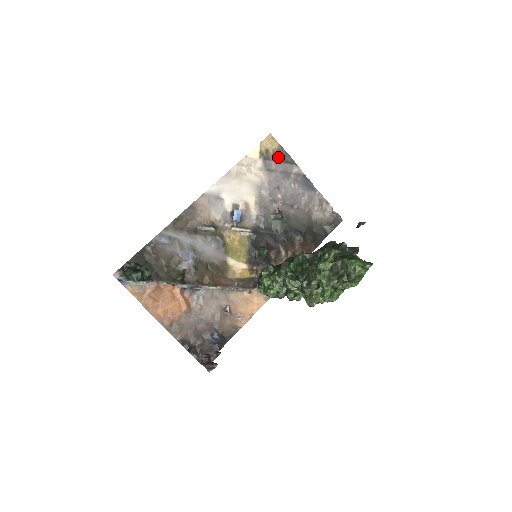
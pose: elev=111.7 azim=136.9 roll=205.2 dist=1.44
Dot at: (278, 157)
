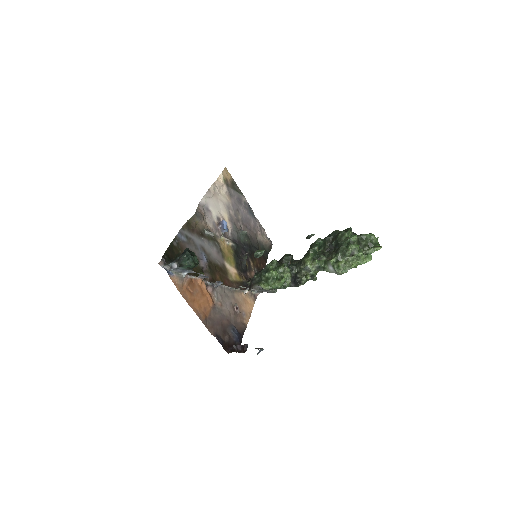
Dot at: (233, 186)
